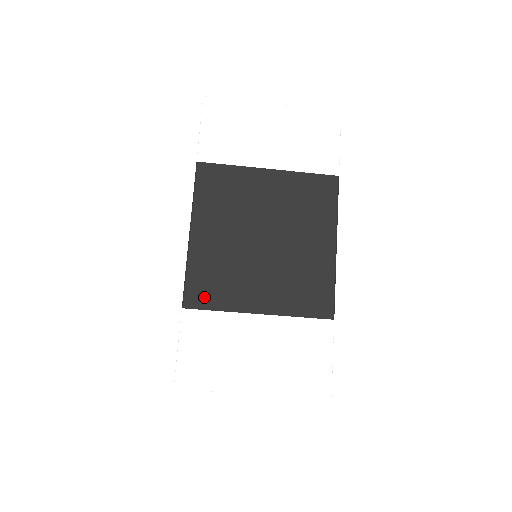
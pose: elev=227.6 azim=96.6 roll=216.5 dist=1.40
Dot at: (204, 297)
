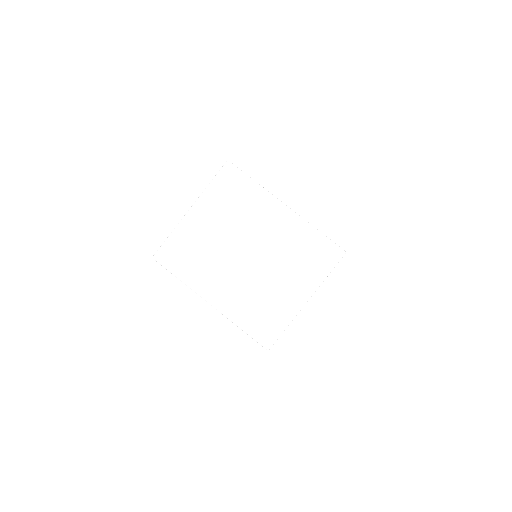
Dot at: occluded
